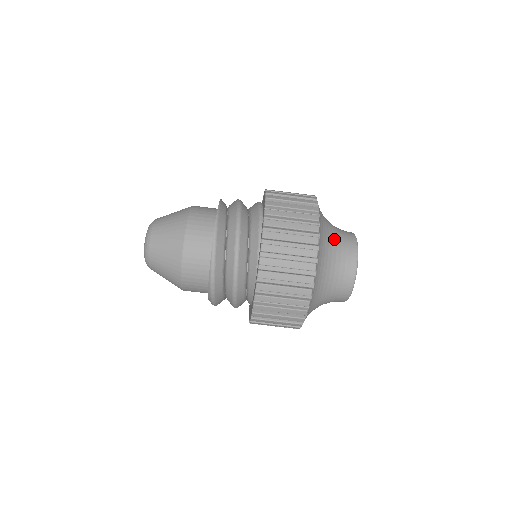
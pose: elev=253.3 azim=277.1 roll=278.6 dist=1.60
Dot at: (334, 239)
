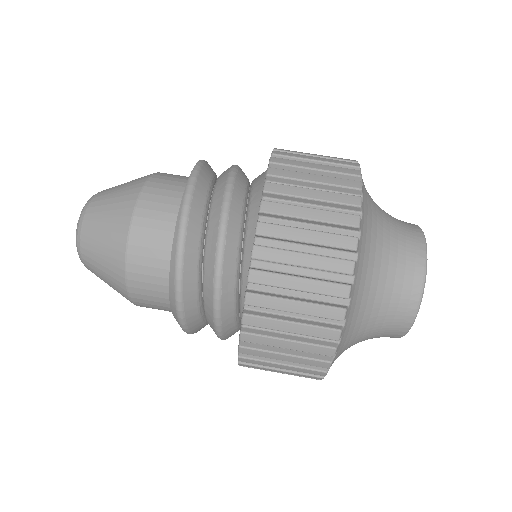
Dot at: occluded
